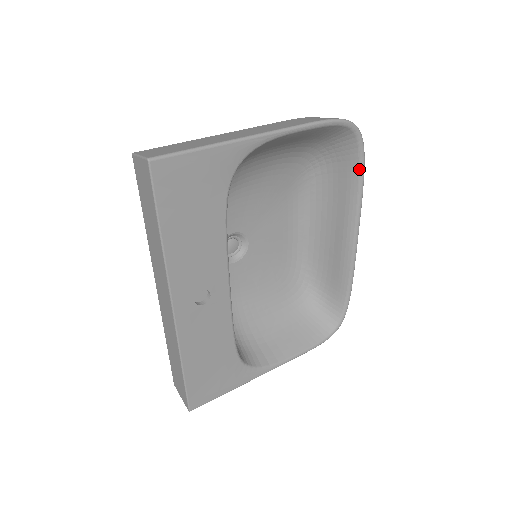
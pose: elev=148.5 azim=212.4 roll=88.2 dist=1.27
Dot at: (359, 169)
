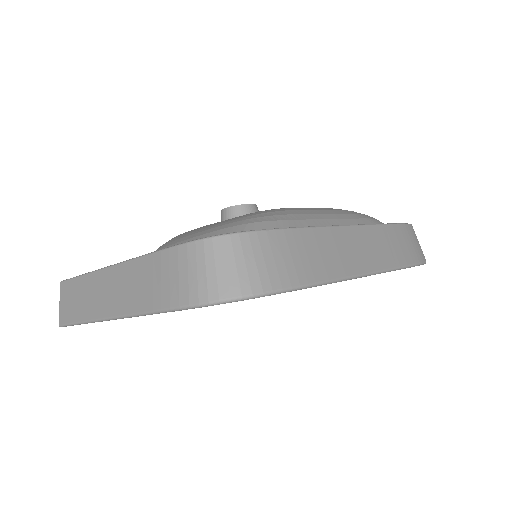
Dot at: occluded
